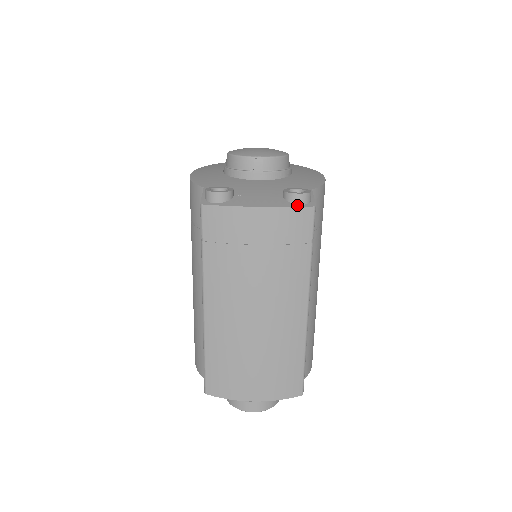
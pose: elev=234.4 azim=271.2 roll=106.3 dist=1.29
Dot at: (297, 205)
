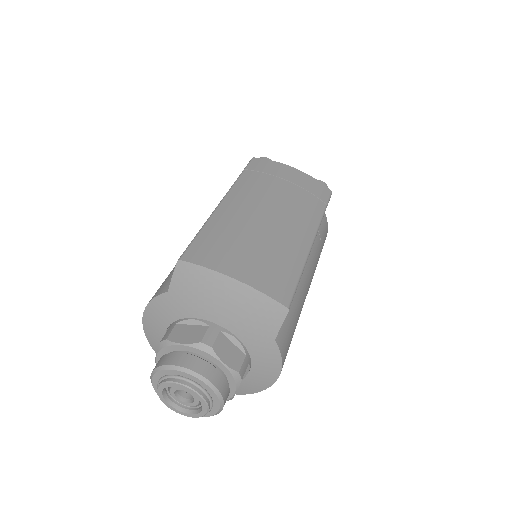
Dot at: (320, 184)
